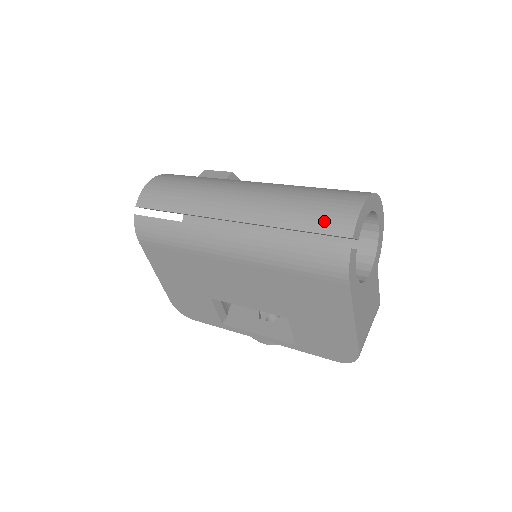
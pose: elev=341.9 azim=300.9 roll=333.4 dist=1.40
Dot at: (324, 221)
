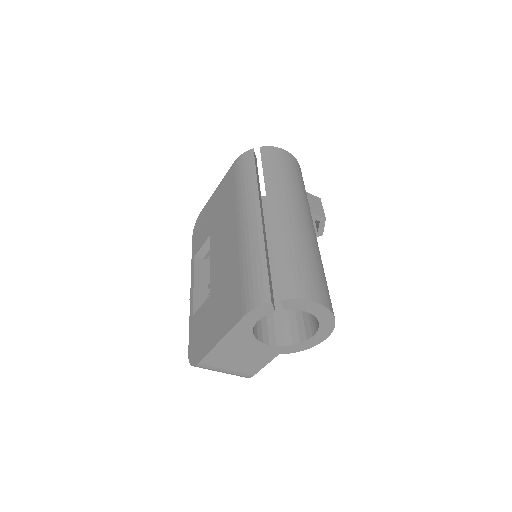
Dot at: (289, 275)
